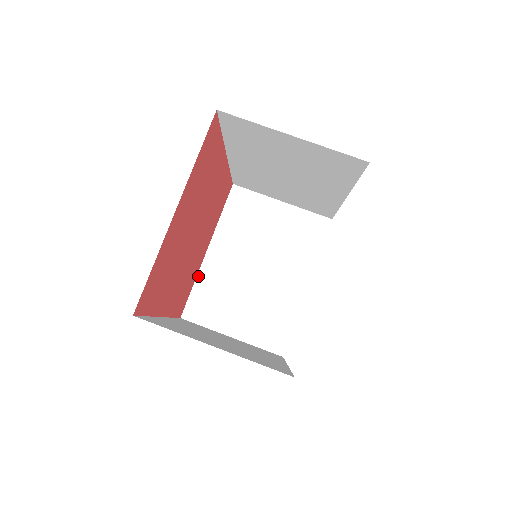
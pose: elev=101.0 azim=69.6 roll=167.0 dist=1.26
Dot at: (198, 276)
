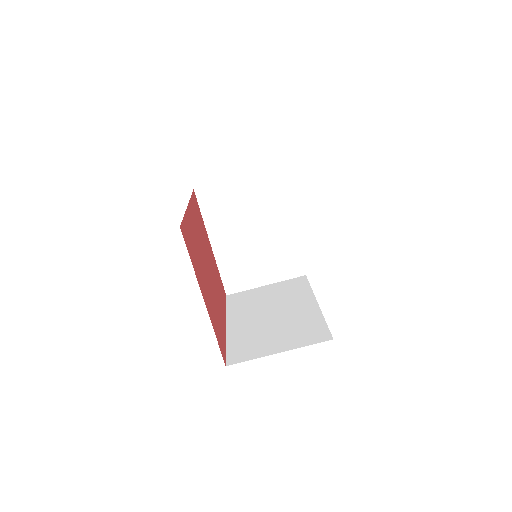
Dot at: (218, 265)
